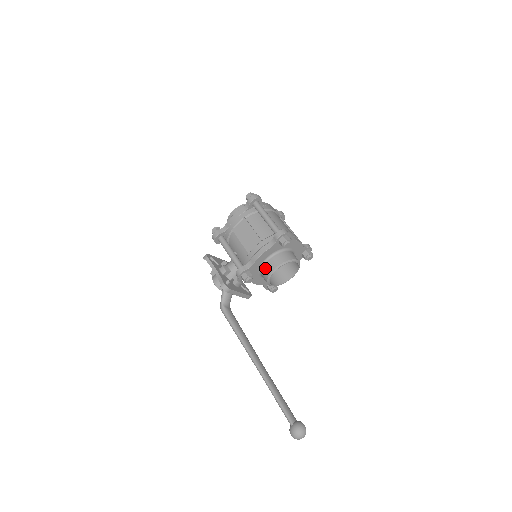
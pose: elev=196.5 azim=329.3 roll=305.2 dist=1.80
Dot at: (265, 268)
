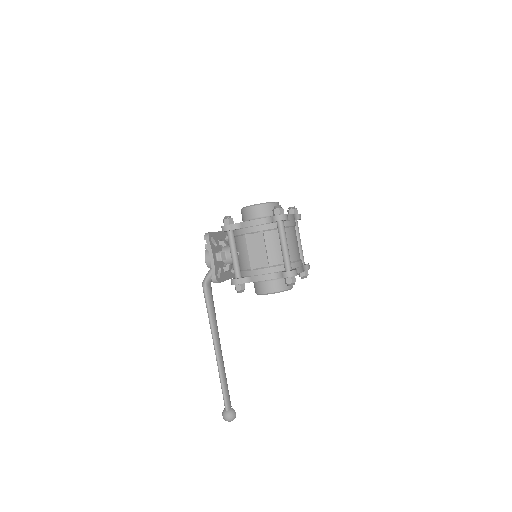
Dot at: (260, 285)
